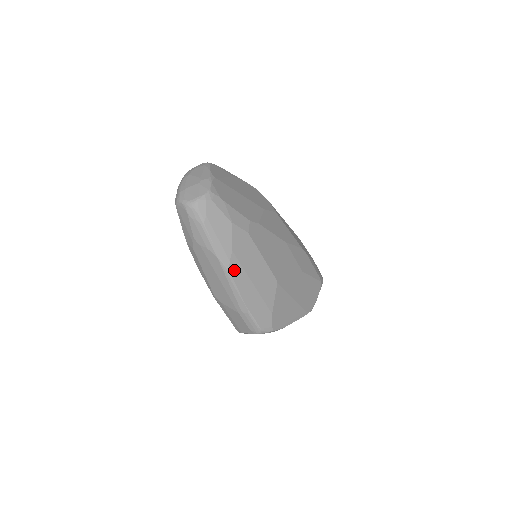
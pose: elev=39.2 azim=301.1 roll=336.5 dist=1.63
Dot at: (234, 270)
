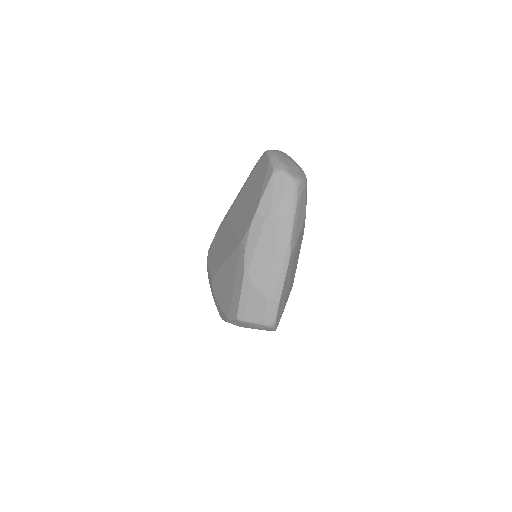
Dot at: (291, 257)
